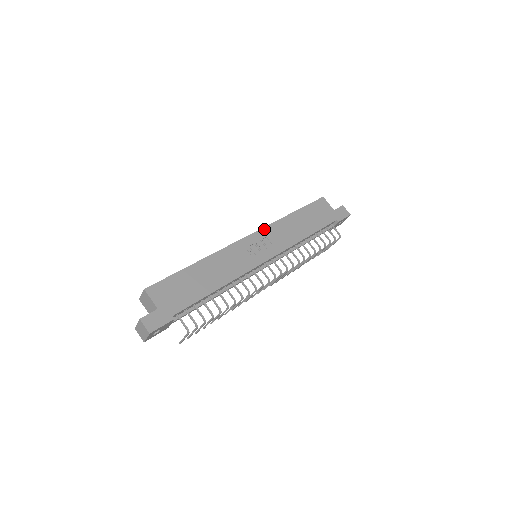
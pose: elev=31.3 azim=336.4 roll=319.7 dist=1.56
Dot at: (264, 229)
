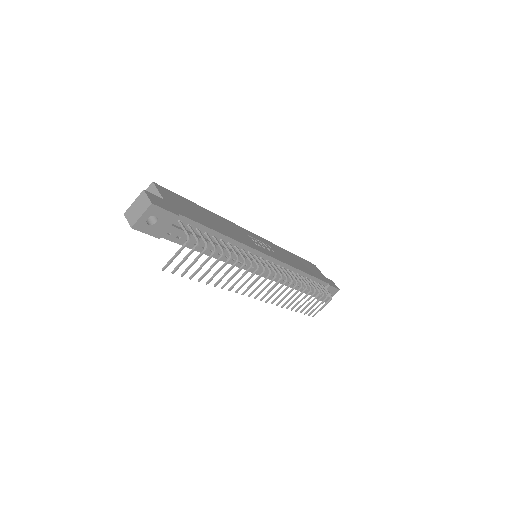
Dot at: (267, 241)
